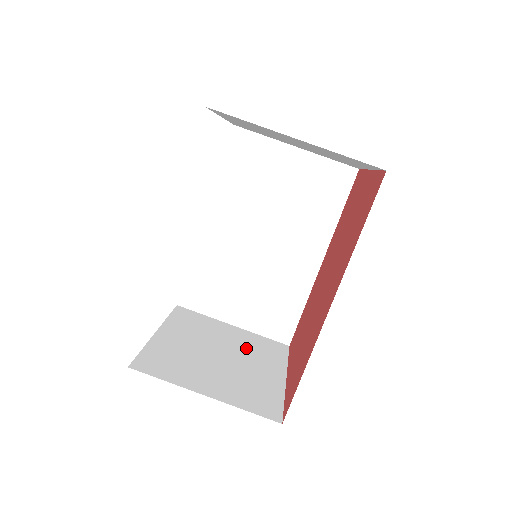
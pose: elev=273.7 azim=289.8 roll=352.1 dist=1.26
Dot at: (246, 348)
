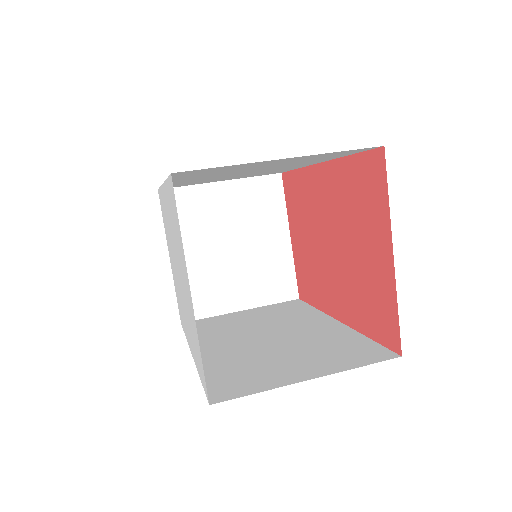
Dot at: occluded
